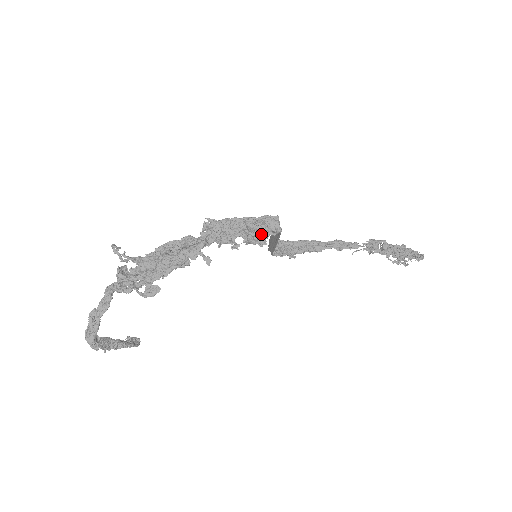
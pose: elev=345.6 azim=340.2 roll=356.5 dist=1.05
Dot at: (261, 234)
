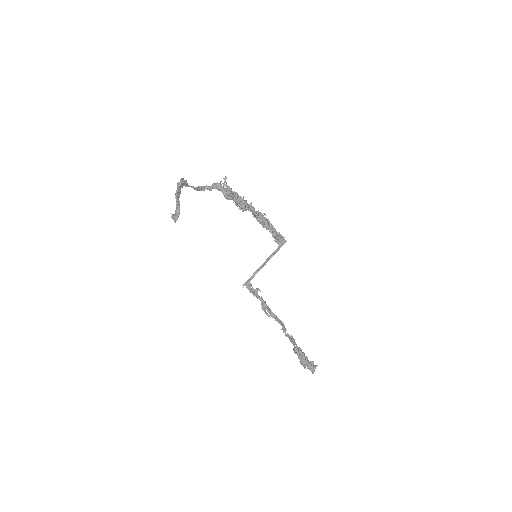
Dot at: (277, 235)
